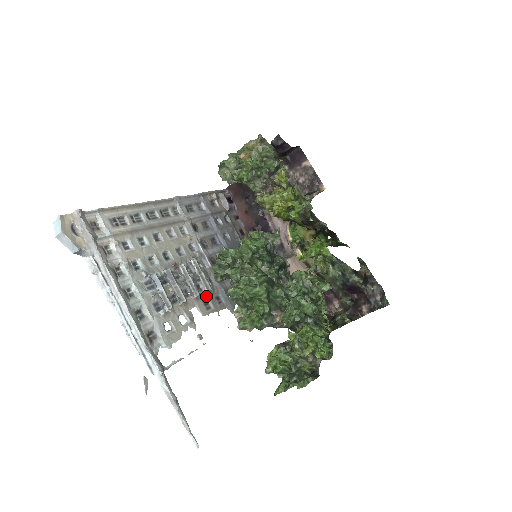
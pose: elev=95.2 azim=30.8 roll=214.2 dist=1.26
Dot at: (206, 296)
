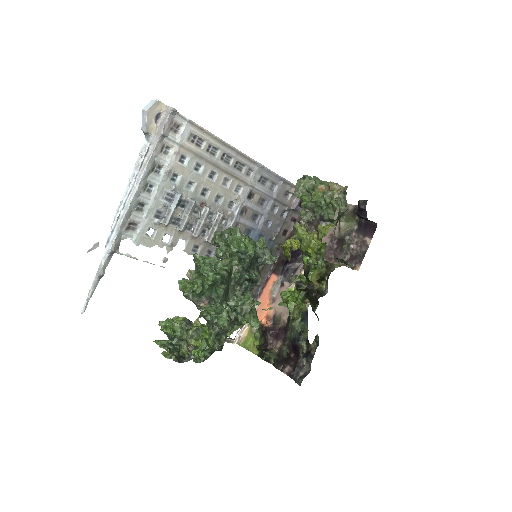
Dot at: (202, 242)
